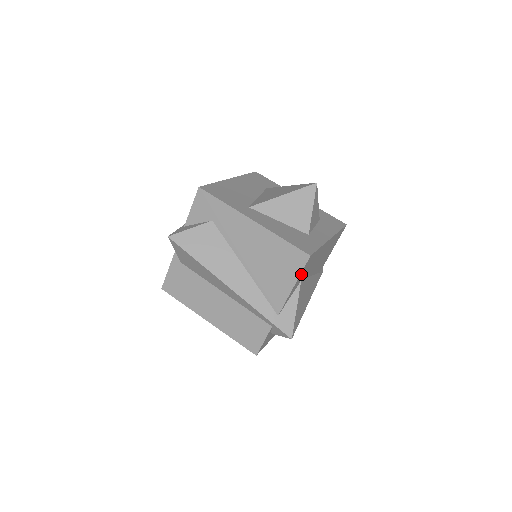
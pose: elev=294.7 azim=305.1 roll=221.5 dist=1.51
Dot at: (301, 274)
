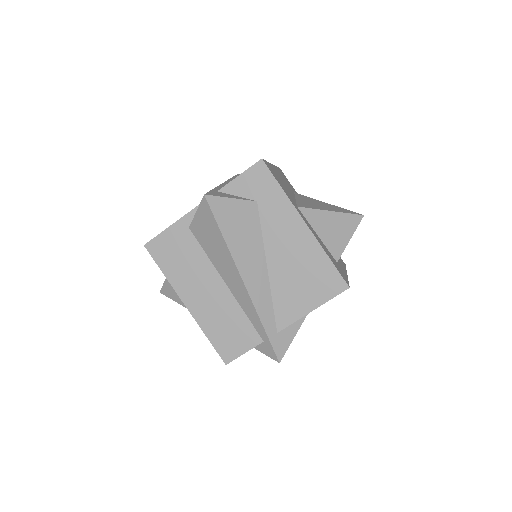
Dot at: (325, 301)
